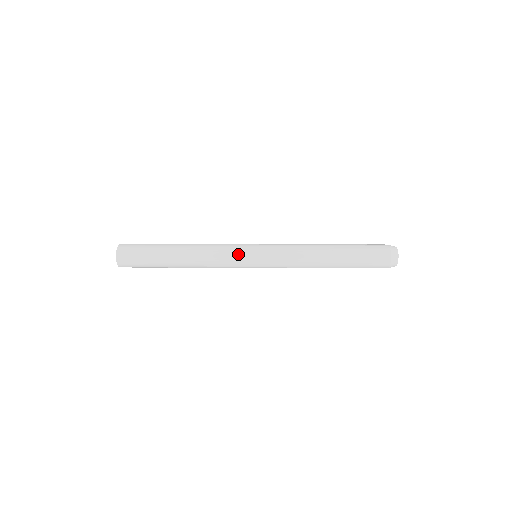
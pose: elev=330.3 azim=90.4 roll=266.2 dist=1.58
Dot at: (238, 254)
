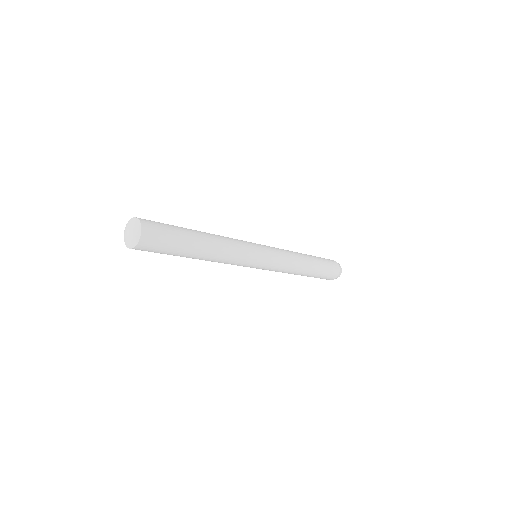
Dot at: (251, 246)
